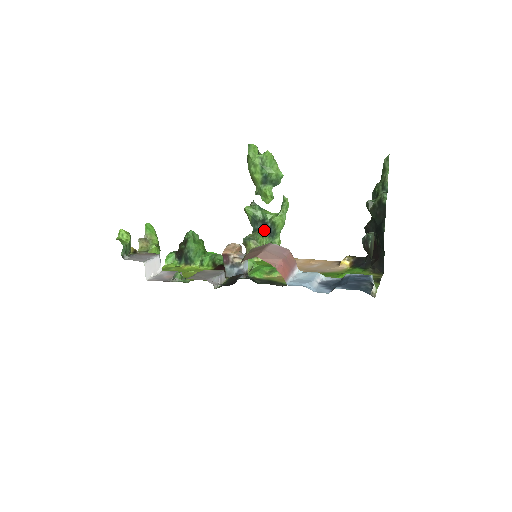
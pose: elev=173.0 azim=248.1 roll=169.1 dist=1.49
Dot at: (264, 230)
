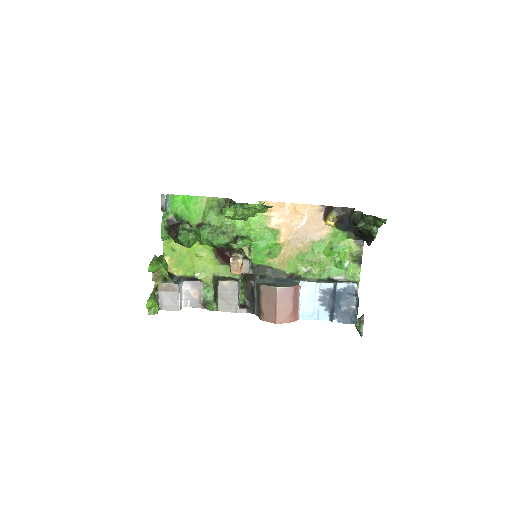
Dot at: occluded
